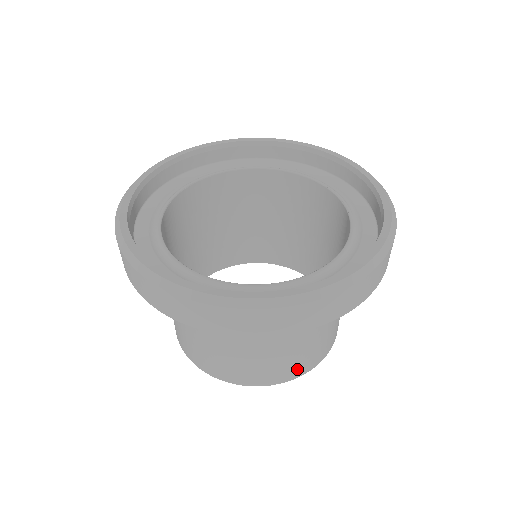
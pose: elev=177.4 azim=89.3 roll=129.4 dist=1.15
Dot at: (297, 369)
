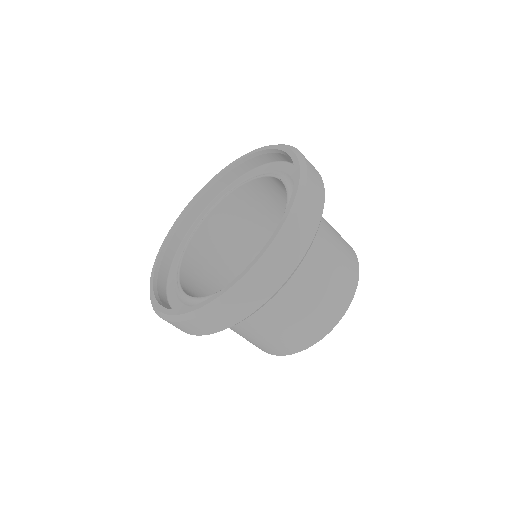
Dot at: (286, 348)
